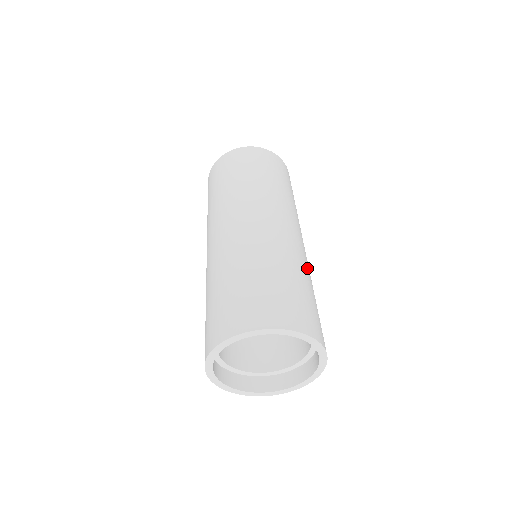
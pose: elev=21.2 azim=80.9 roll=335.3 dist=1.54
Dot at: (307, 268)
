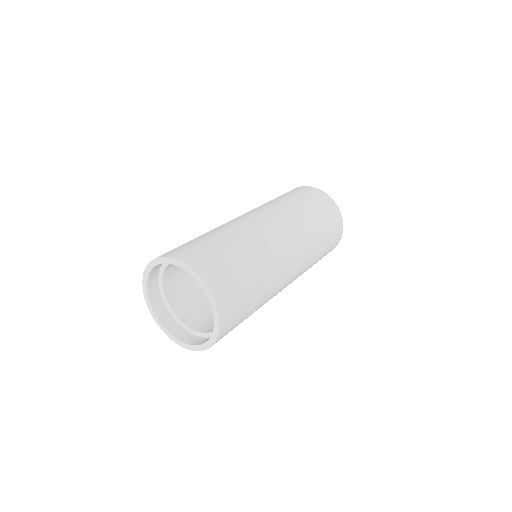
Dot at: (259, 247)
